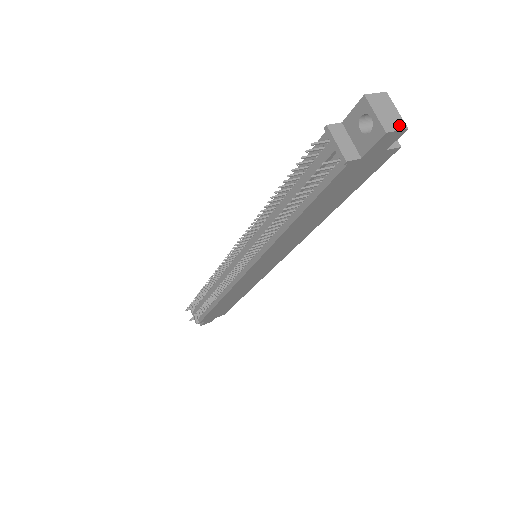
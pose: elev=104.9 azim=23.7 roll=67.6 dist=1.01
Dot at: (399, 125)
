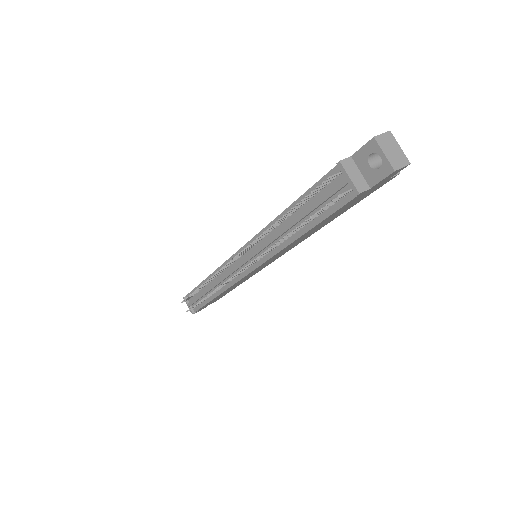
Dot at: (403, 162)
